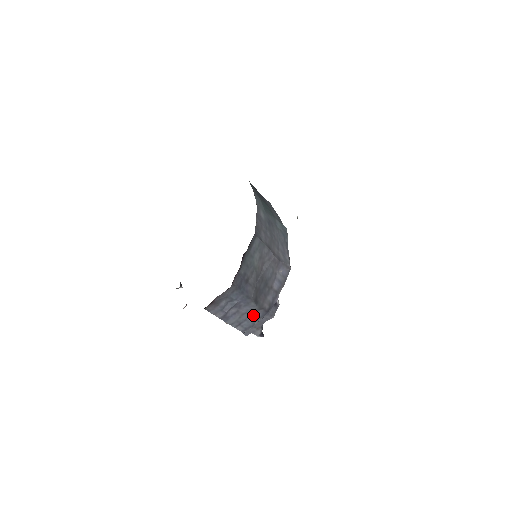
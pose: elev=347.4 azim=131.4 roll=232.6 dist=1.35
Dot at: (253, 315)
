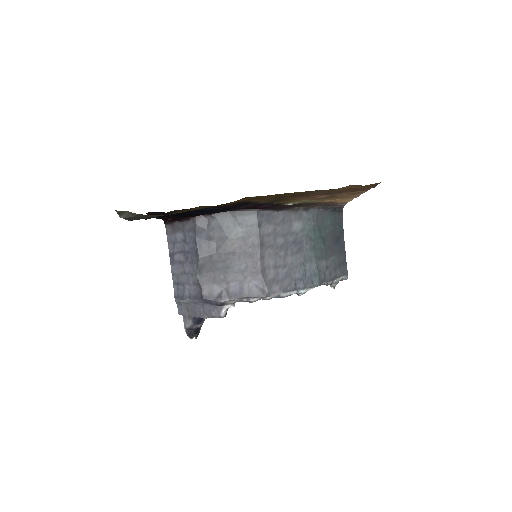
Dot at: (191, 286)
